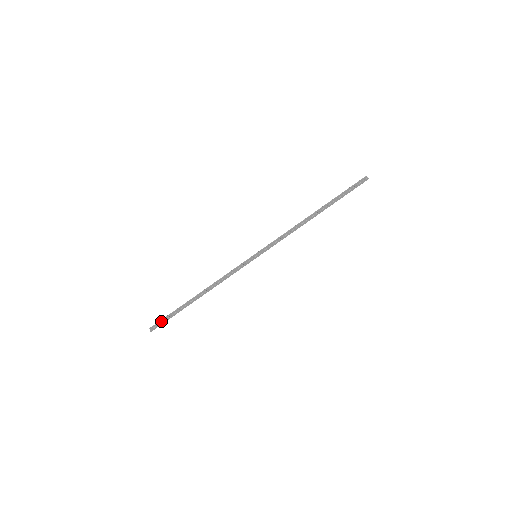
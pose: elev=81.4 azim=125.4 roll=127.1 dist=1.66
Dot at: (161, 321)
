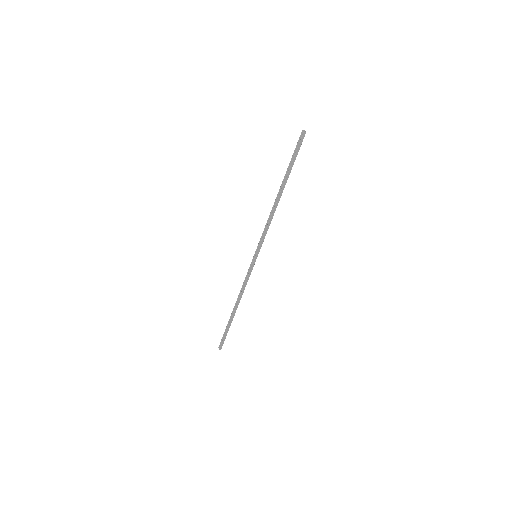
Dot at: (223, 338)
